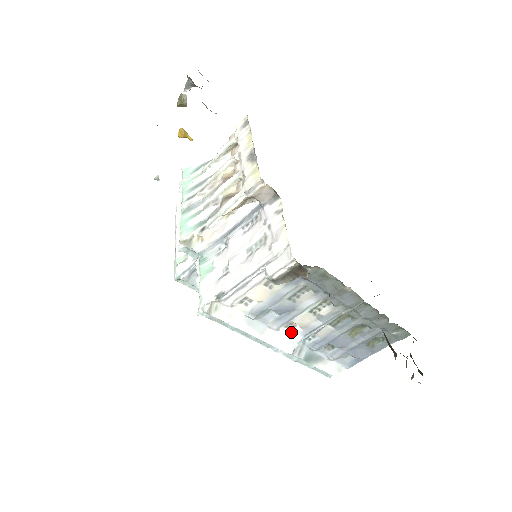
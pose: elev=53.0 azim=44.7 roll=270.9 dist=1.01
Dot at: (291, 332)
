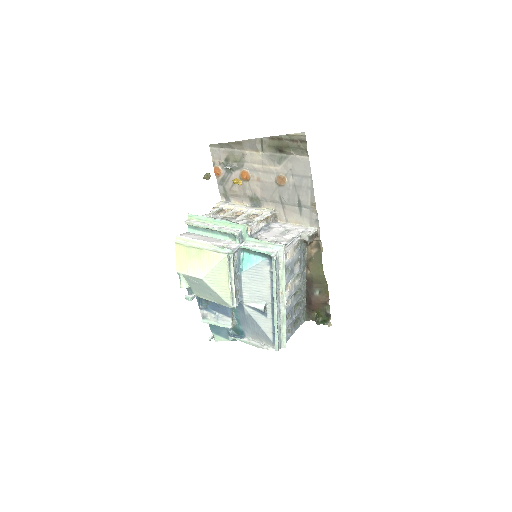
Dot at: (285, 293)
